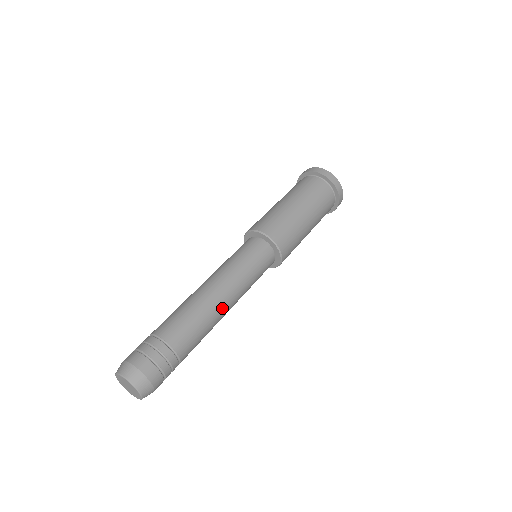
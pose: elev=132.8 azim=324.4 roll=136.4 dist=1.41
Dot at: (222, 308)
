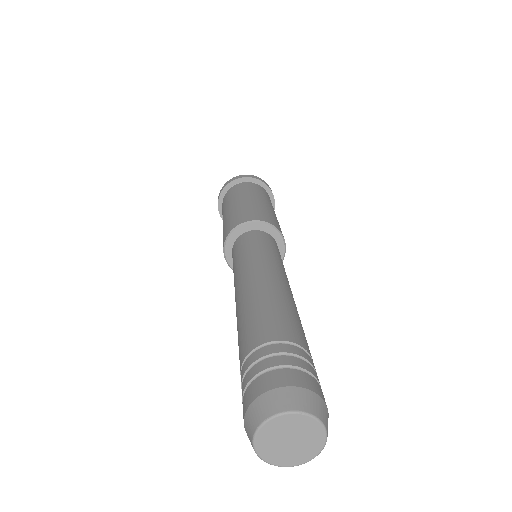
Dot at: occluded
